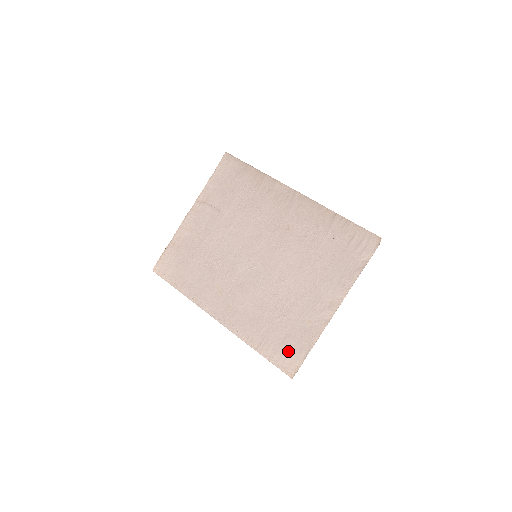
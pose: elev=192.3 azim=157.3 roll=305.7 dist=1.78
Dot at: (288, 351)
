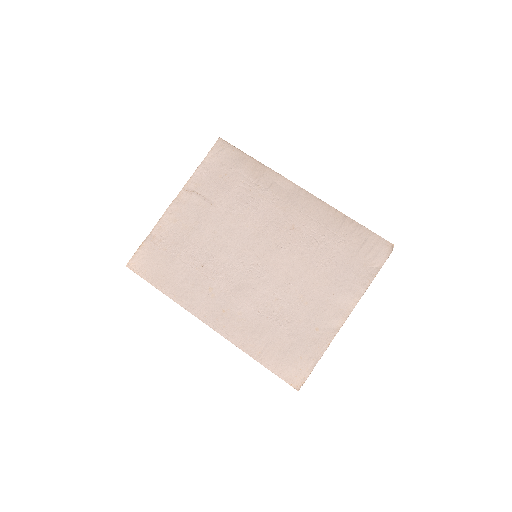
Dot at: (294, 361)
